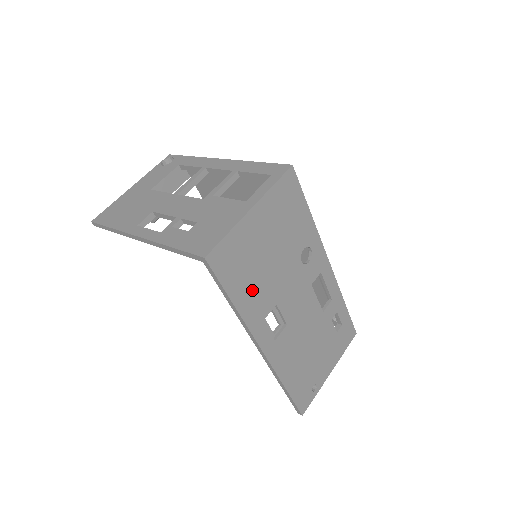
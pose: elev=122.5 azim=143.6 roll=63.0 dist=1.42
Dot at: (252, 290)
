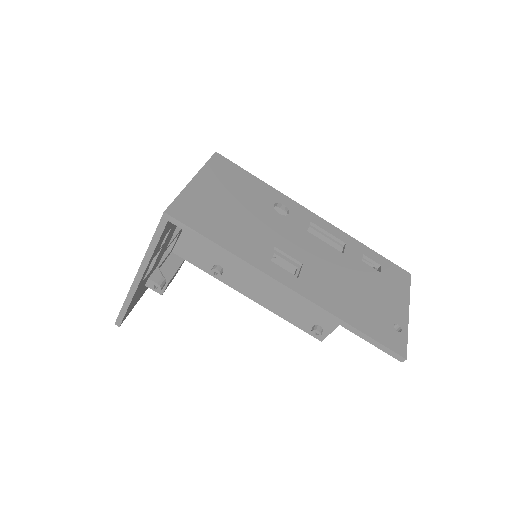
Dot at: (235, 235)
